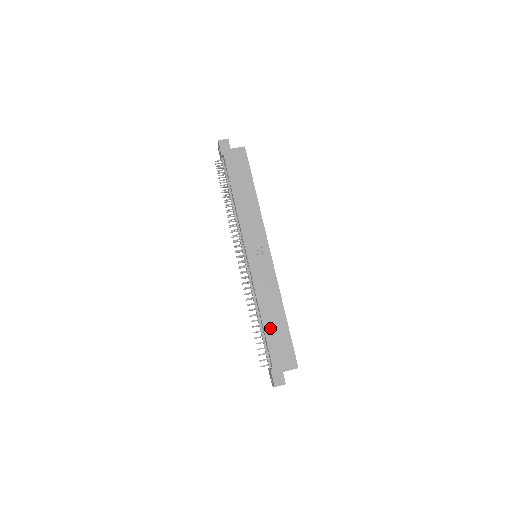
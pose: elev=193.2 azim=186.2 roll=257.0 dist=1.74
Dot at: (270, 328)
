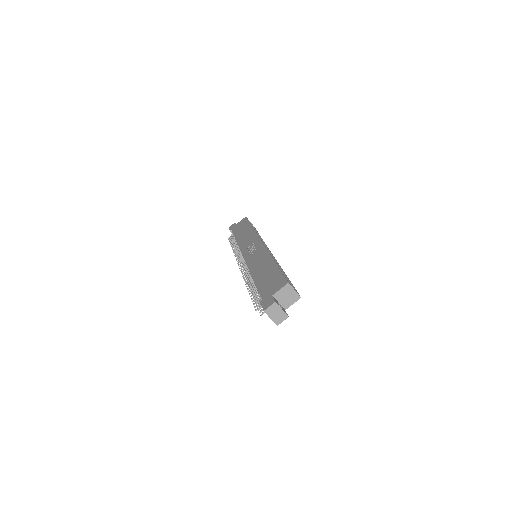
Dot at: (260, 278)
